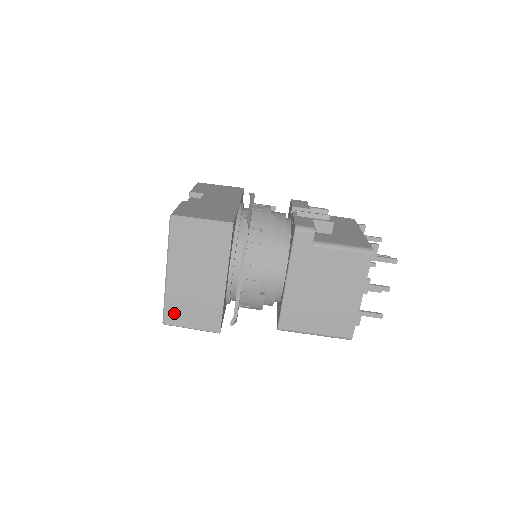
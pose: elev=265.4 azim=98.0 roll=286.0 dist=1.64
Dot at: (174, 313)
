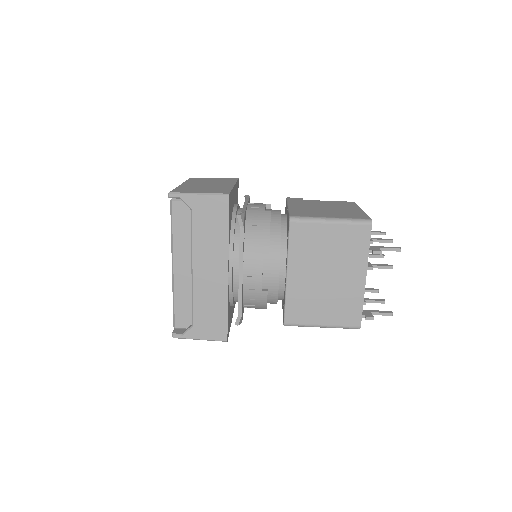
Dot at: (182, 190)
